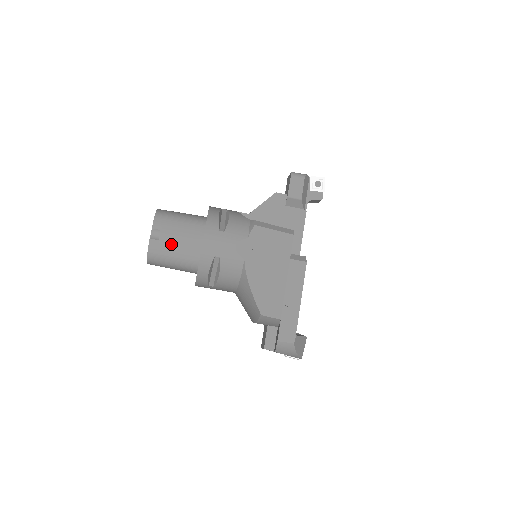
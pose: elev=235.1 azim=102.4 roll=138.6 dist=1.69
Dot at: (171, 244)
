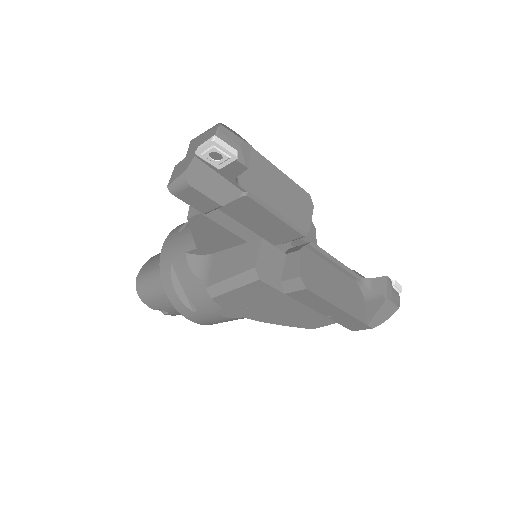
Dot at: occluded
